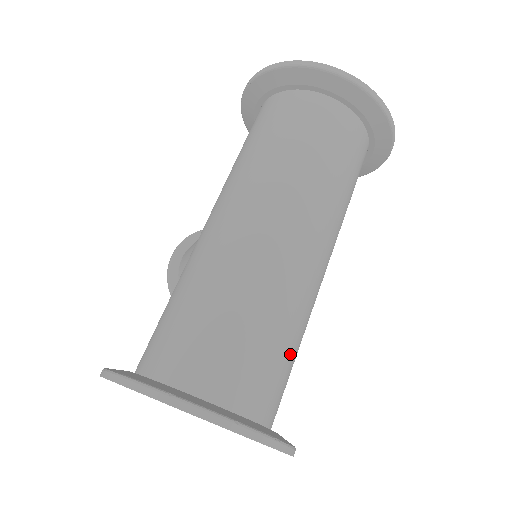
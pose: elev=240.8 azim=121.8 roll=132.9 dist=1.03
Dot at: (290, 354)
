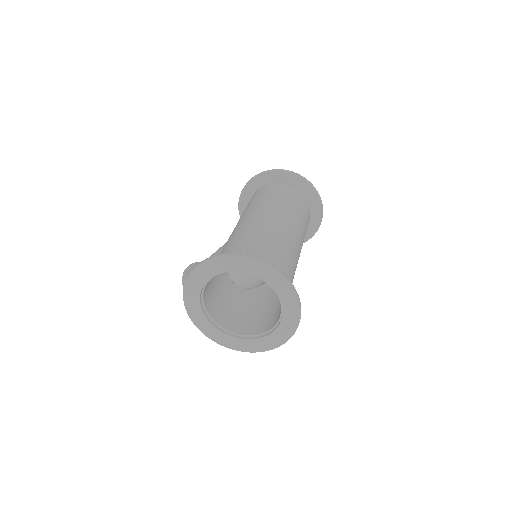
Dot at: (291, 281)
